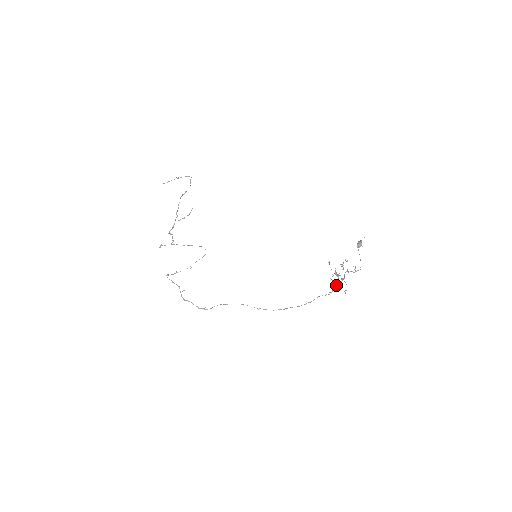
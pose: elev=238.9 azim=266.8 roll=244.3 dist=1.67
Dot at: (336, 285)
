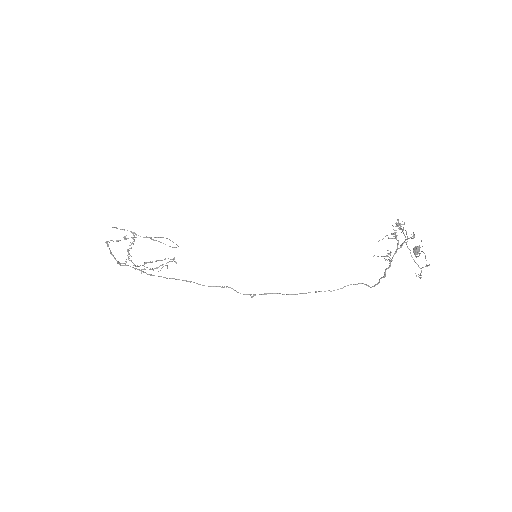
Dot at: (394, 253)
